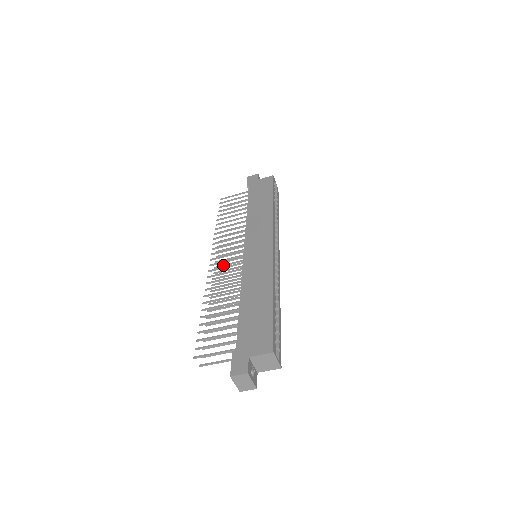
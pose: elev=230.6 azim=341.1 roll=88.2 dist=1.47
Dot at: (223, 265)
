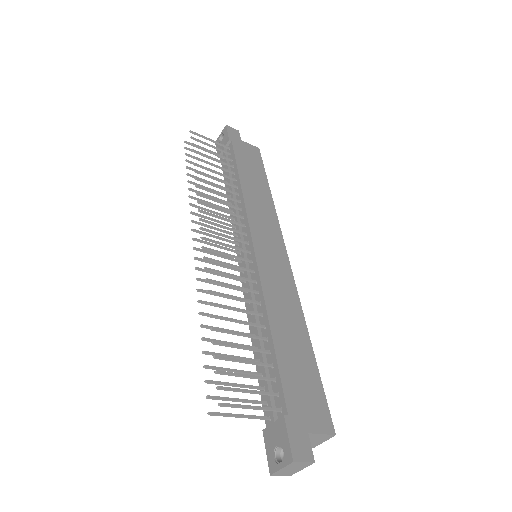
Dot at: (207, 242)
